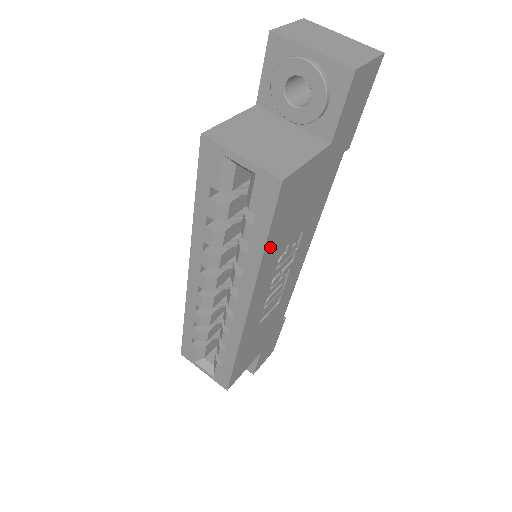
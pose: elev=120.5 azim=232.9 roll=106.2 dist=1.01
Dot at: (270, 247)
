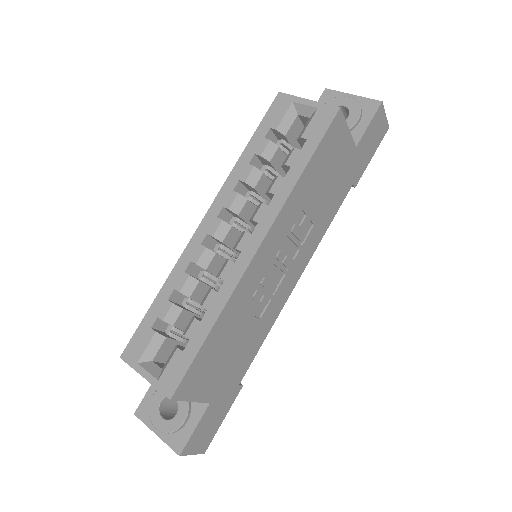
Dot at: (305, 178)
